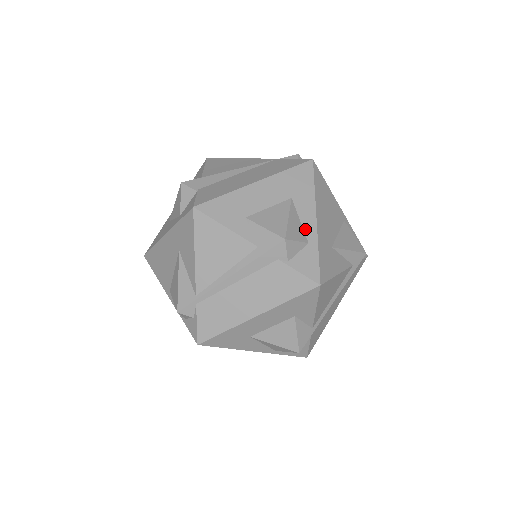
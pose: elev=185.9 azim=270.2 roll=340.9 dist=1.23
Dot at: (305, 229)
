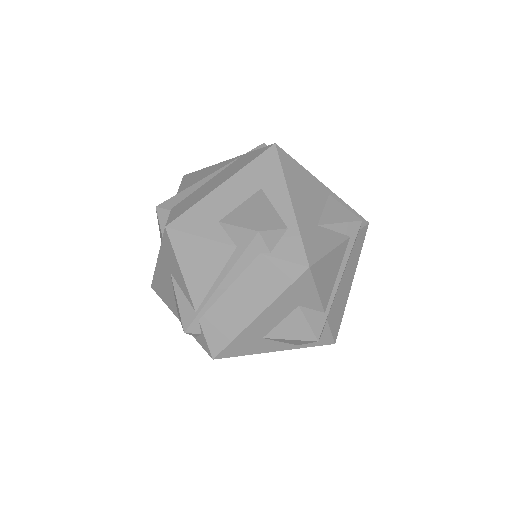
Dot at: (281, 215)
